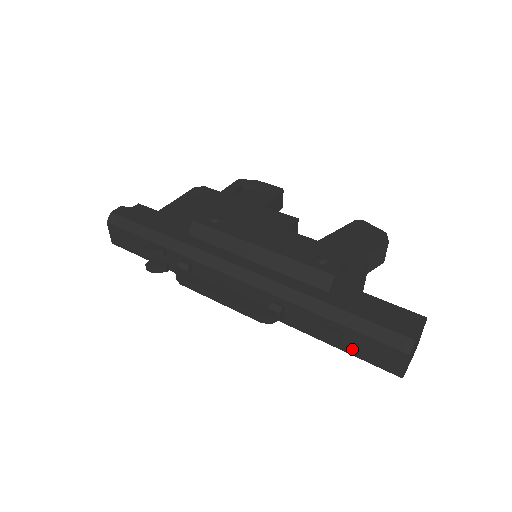
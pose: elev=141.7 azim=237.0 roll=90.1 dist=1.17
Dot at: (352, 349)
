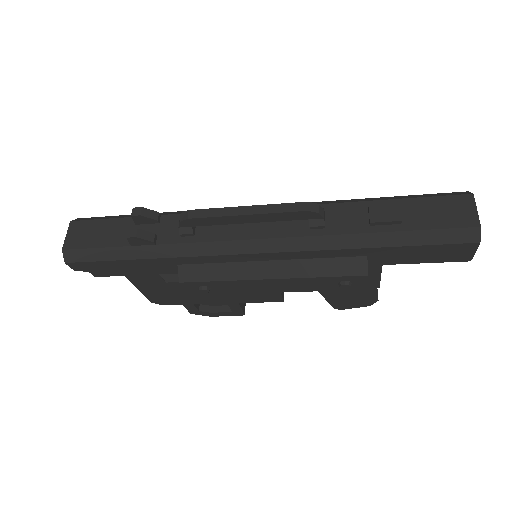
Dot at: (415, 222)
